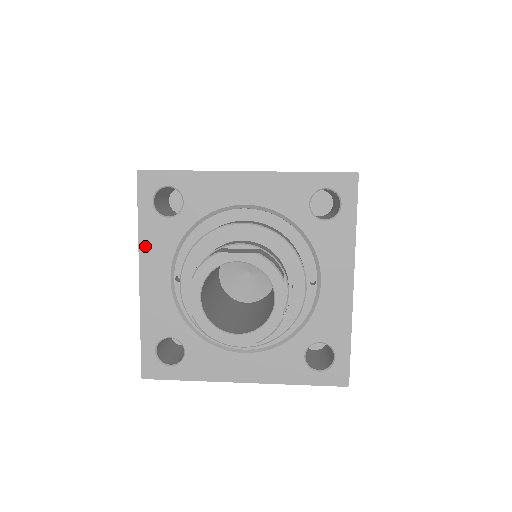
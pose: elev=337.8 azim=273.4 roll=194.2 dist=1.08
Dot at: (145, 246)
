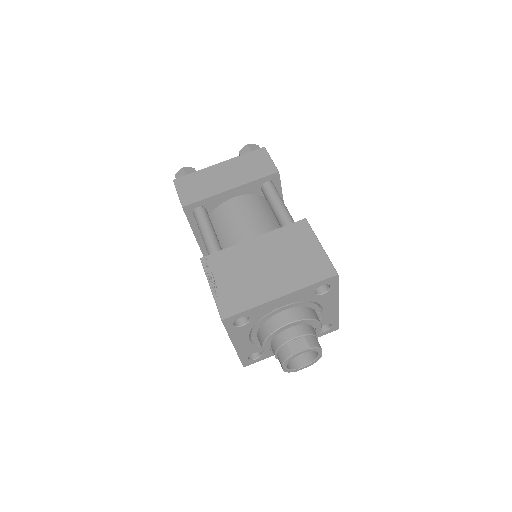
Dot at: (234, 338)
